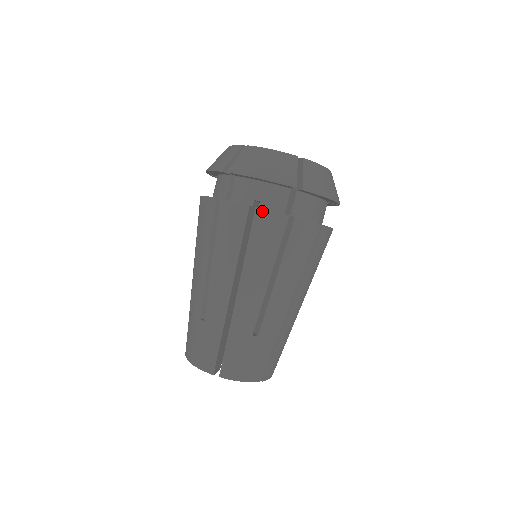
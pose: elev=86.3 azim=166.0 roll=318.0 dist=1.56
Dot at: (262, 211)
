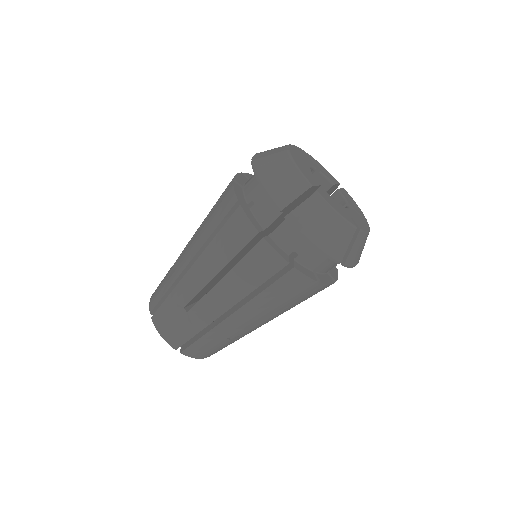
Dot at: (298, 272)
